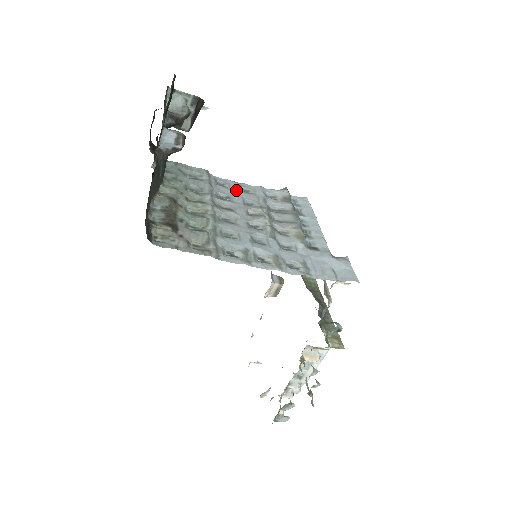
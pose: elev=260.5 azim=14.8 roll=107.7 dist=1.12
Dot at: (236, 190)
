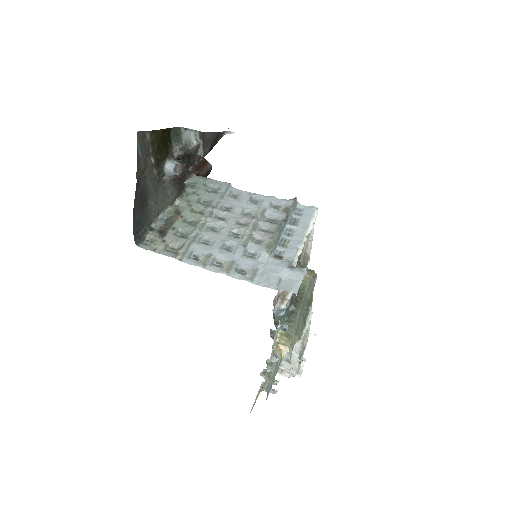
Dot at: (243, 201)
